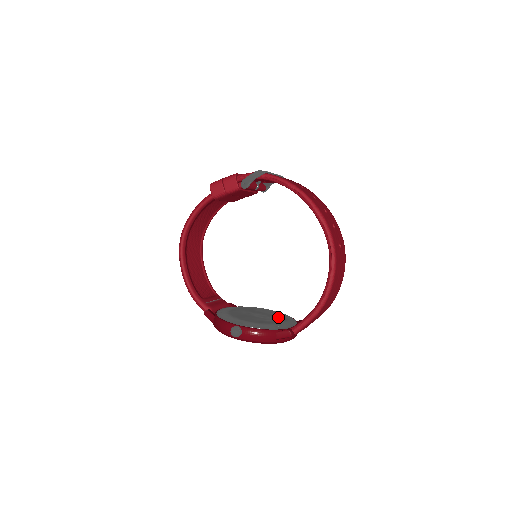
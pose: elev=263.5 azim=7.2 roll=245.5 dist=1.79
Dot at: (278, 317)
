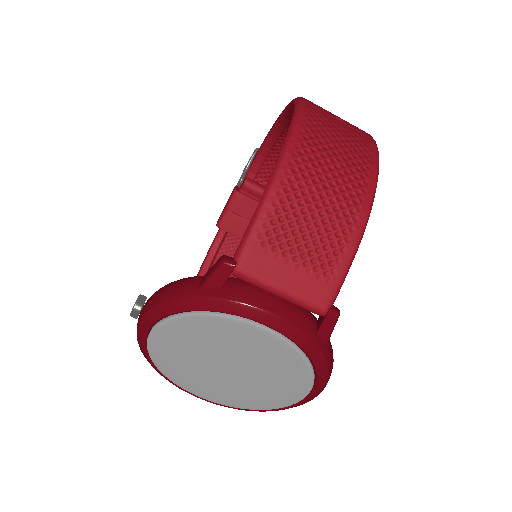
Dot at: occluded
